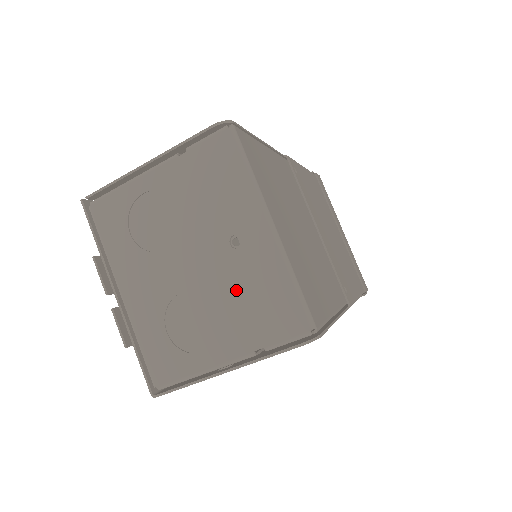
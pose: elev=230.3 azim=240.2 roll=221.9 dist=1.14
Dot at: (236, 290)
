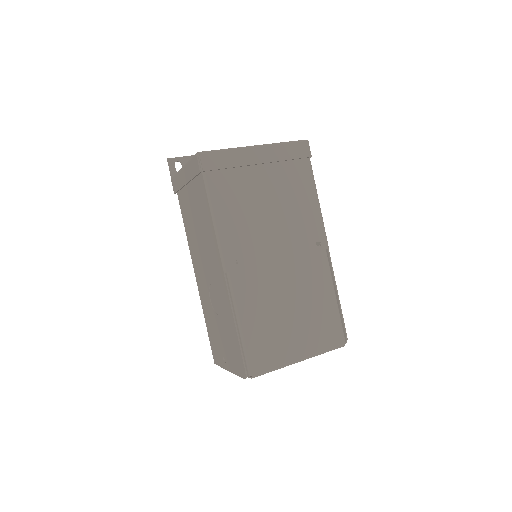
Dot at: occluded
